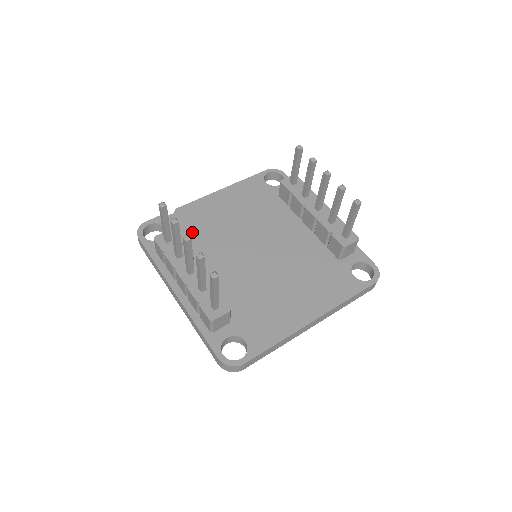
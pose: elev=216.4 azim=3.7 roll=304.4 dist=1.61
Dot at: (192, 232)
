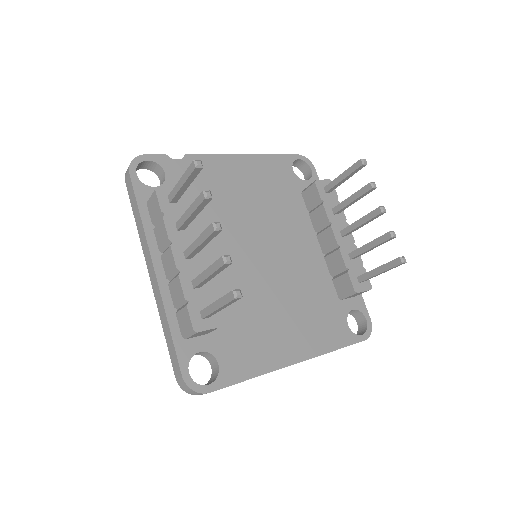
Dot at: (197, 195)
